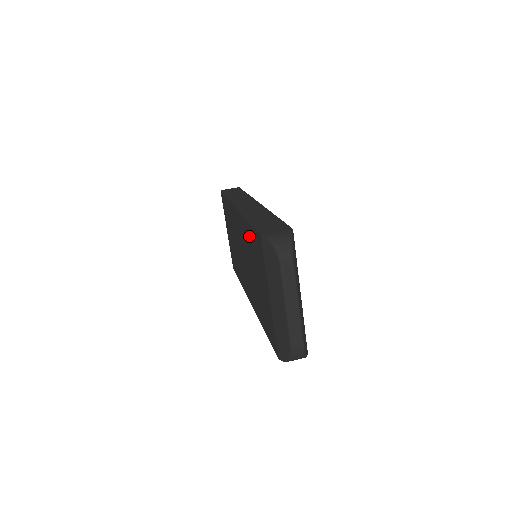
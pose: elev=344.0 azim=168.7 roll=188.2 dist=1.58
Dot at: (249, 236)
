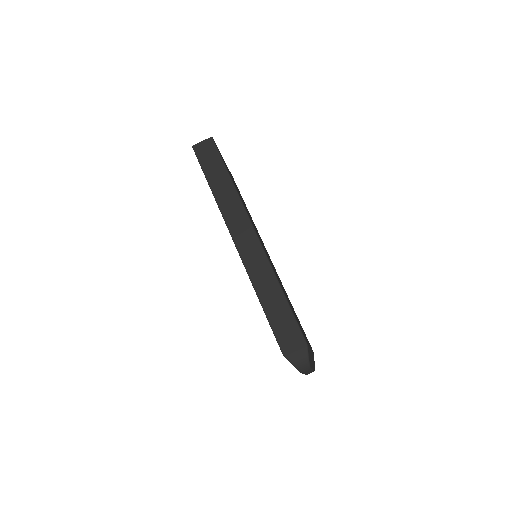
Dot at: occluded
